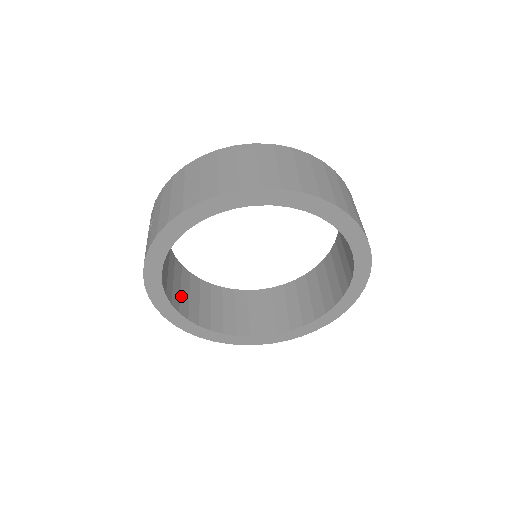
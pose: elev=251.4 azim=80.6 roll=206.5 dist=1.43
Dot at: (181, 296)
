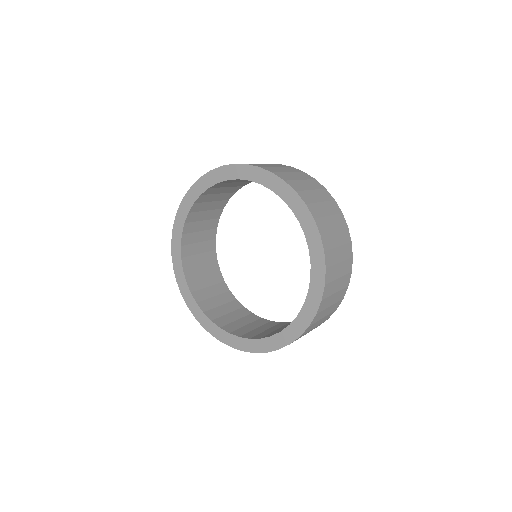
Dot at: (194, 245)
